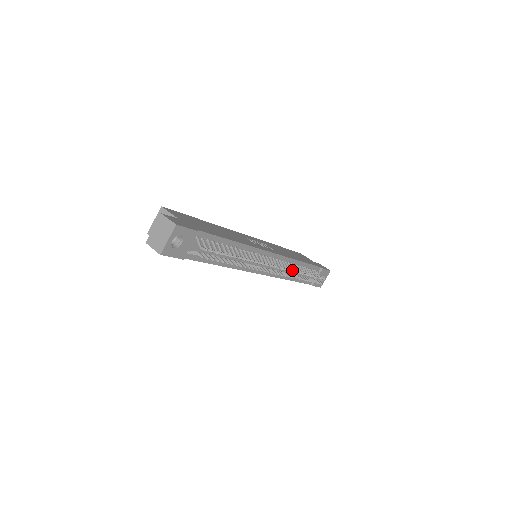
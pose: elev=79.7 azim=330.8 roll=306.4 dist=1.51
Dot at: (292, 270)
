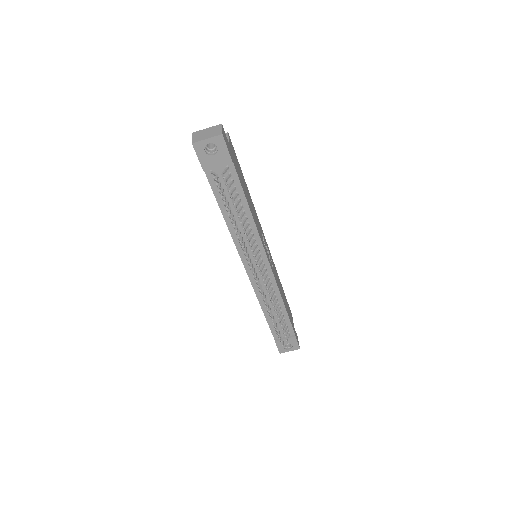
Dot at: occluded
